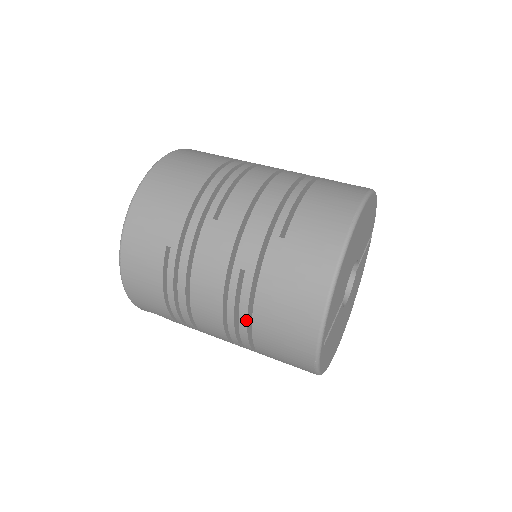
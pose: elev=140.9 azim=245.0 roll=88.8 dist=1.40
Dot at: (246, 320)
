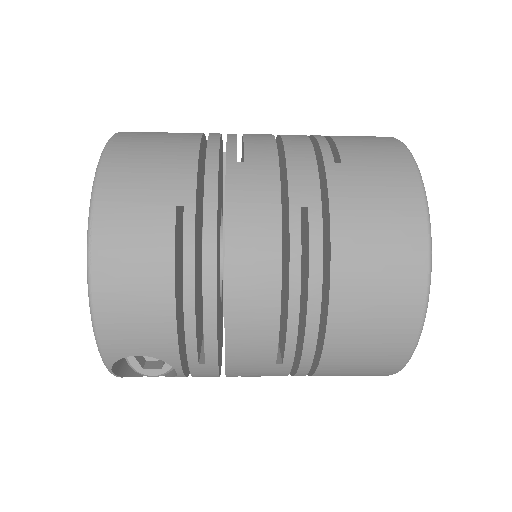
Dot at: (320, 283)
